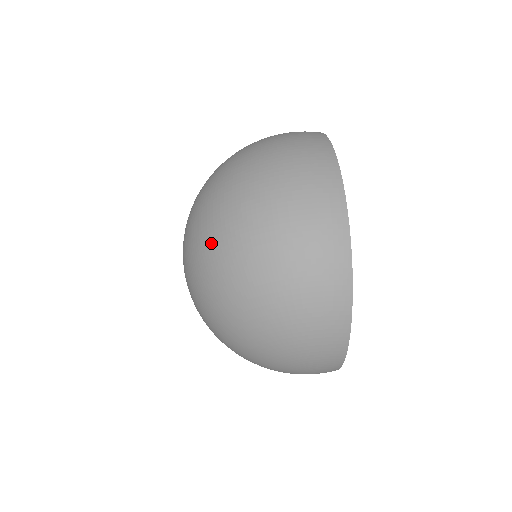
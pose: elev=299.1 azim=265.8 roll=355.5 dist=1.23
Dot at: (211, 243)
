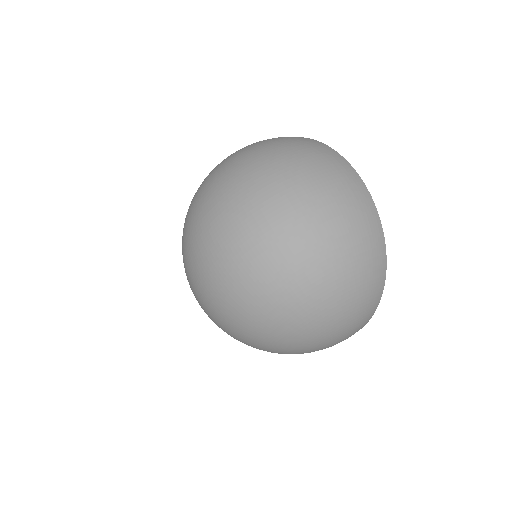
Dot at: (265, 240)
